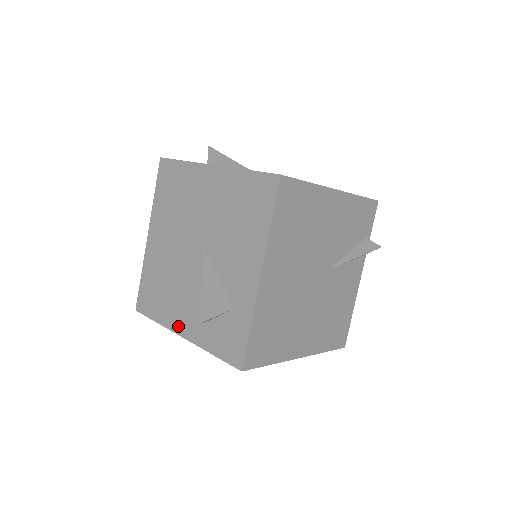
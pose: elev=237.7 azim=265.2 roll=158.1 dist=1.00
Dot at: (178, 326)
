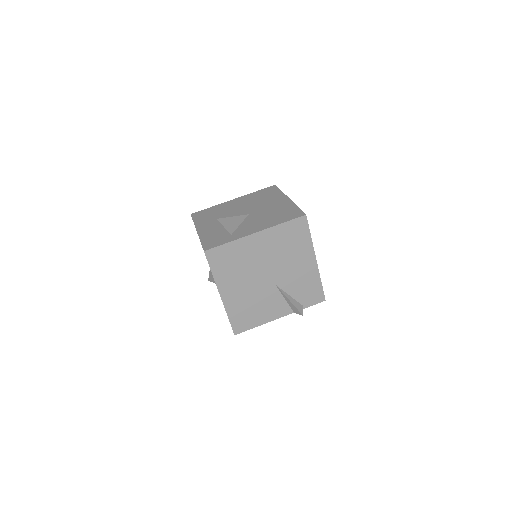
Dot at: (201, 227)
